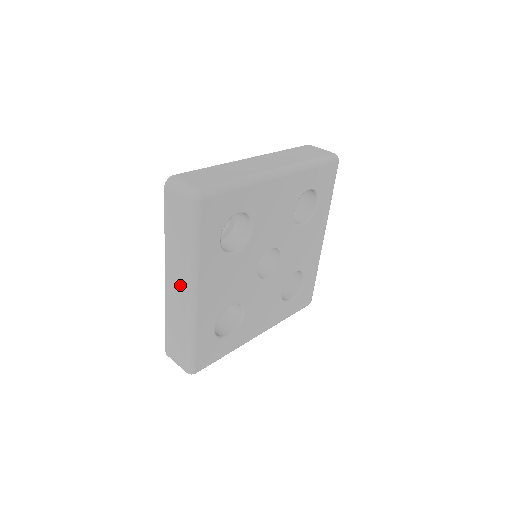
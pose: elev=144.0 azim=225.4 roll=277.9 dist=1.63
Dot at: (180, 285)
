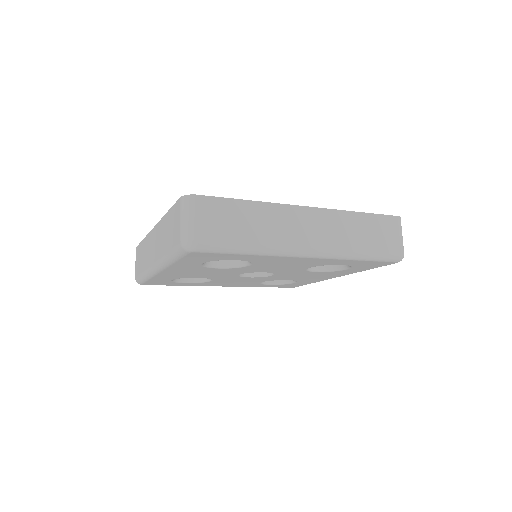
Dot at: (154, 252)
